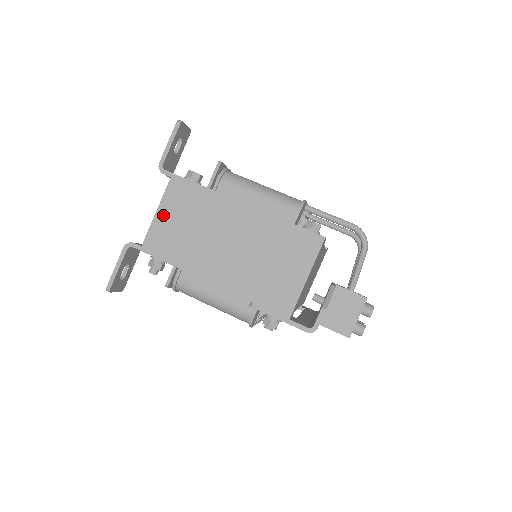
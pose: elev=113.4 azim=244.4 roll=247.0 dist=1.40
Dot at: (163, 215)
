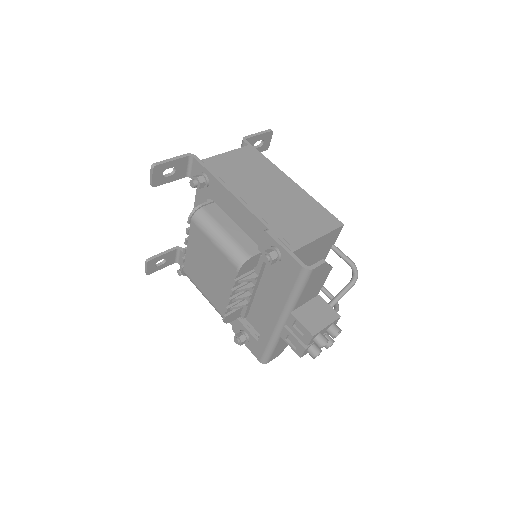
Dot at: (230, 156)
